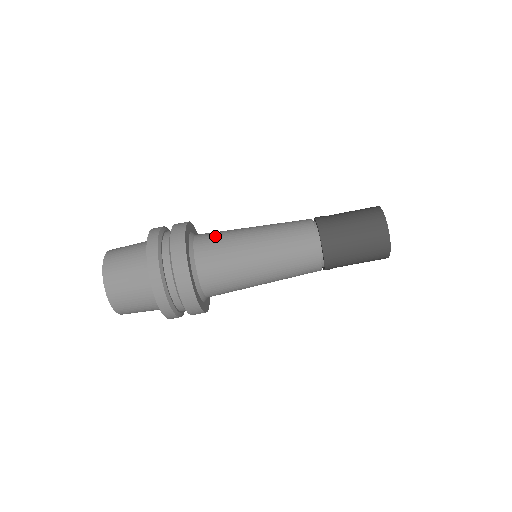
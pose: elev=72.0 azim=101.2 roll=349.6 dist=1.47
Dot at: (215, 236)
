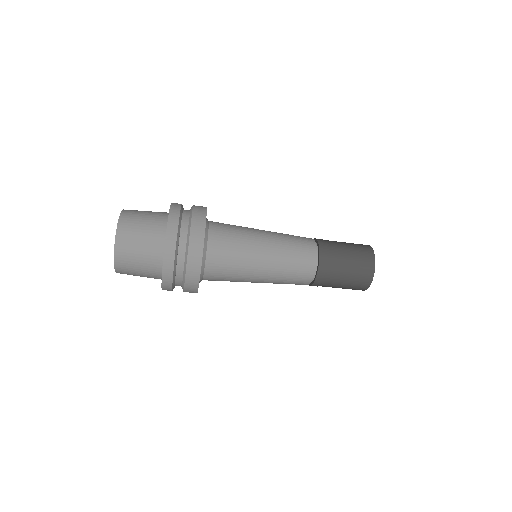
Dot at: (229, 235)
